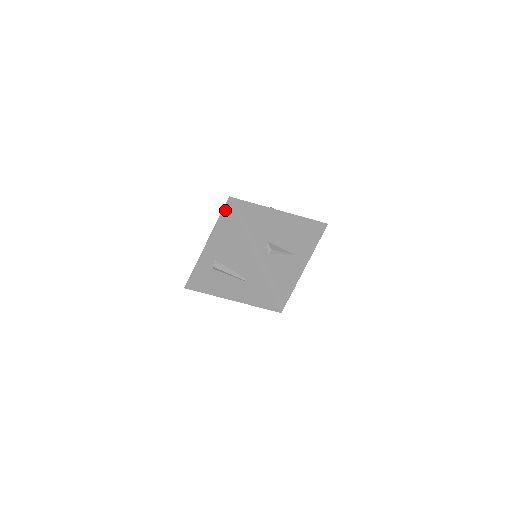
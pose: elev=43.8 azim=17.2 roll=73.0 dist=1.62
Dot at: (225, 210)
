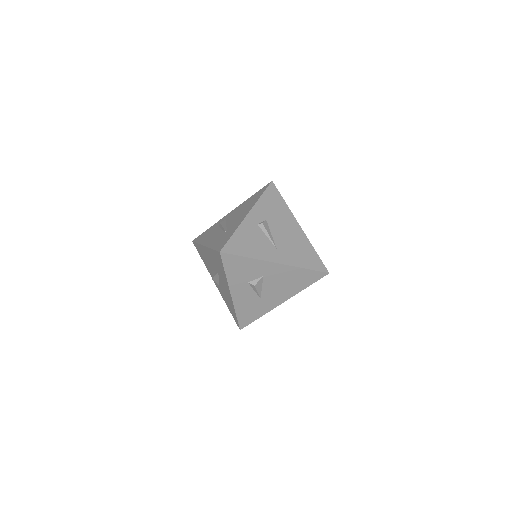
Dot at: (262, 189)
